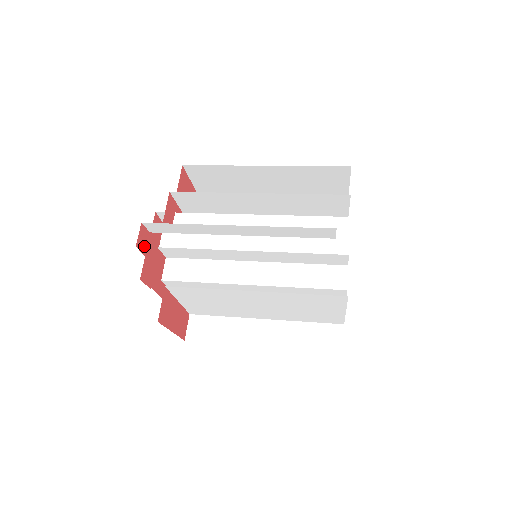
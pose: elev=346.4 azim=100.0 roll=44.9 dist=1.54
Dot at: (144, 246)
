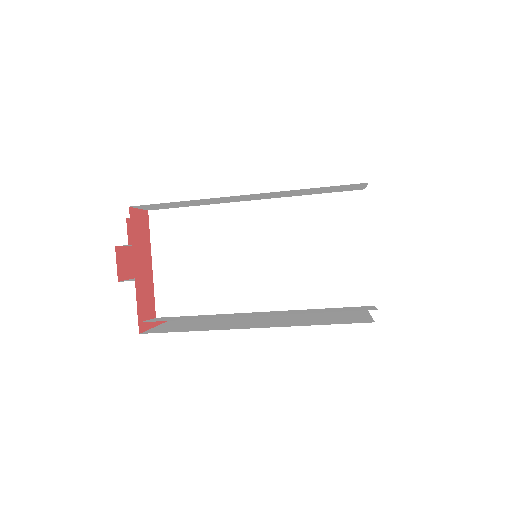
Dot at: occluded
